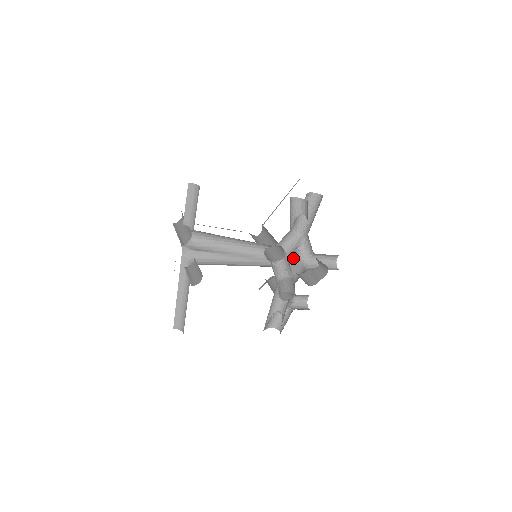
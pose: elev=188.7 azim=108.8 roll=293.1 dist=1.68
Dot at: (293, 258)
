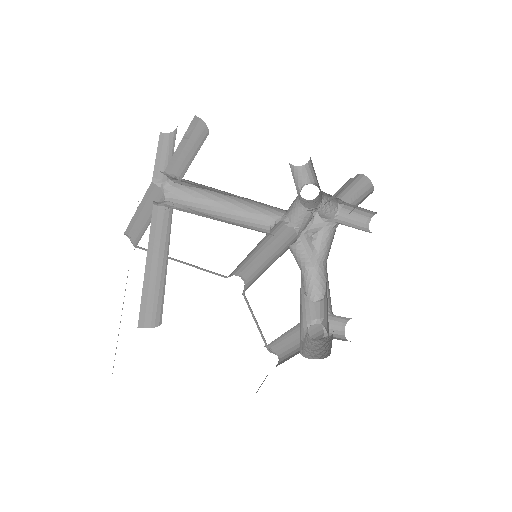
Dot at: (313, 227)
